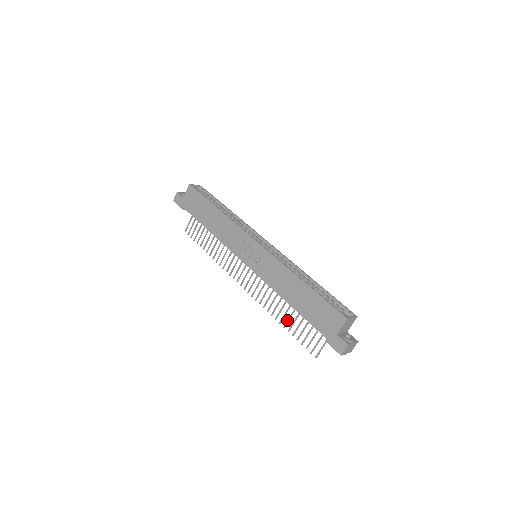
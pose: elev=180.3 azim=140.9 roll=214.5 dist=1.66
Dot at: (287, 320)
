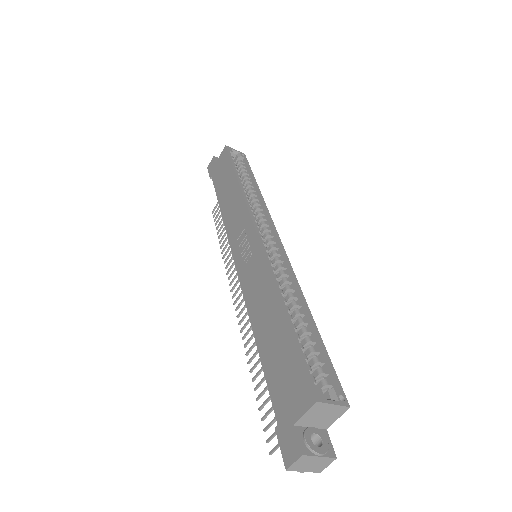
Dot at: occluded
